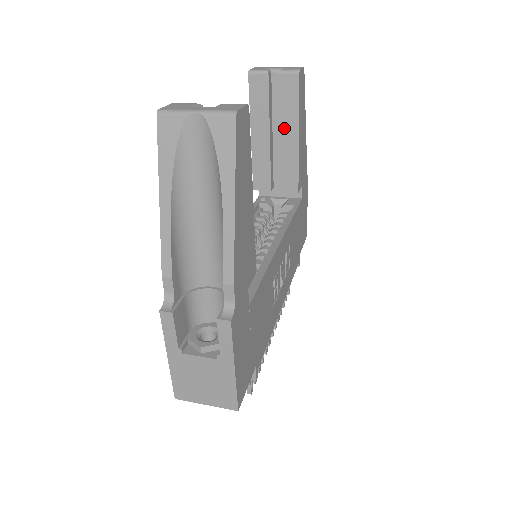
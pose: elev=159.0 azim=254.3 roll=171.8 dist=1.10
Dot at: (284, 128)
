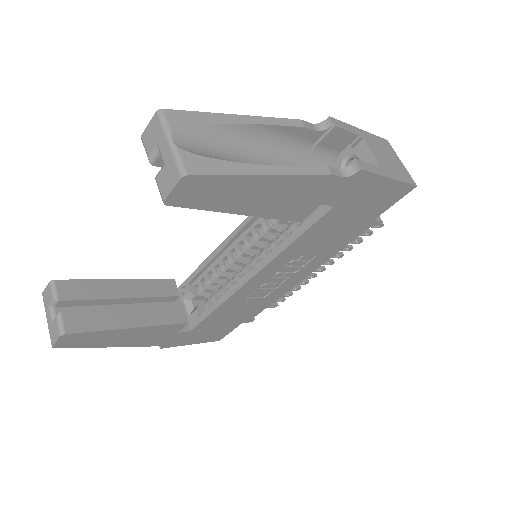
Dot at: occluded
